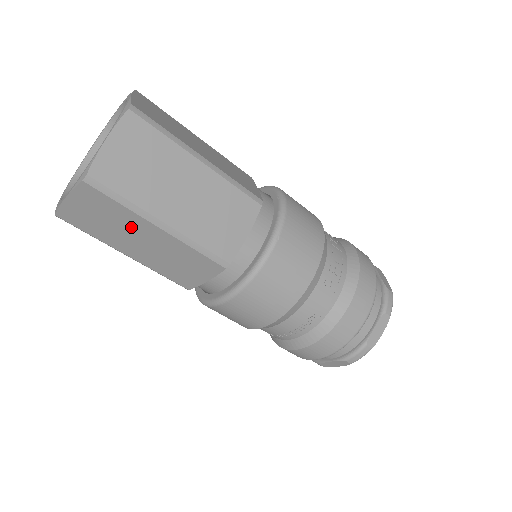
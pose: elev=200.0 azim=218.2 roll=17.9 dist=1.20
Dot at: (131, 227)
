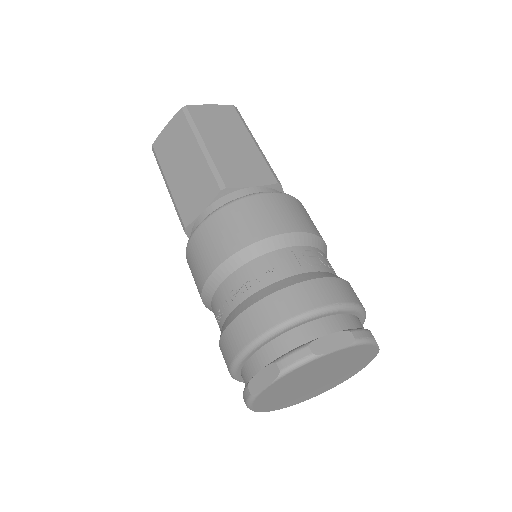
Dot at: (185, 149)
